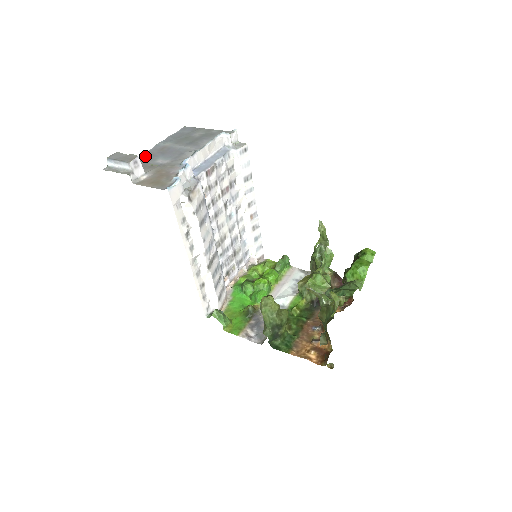
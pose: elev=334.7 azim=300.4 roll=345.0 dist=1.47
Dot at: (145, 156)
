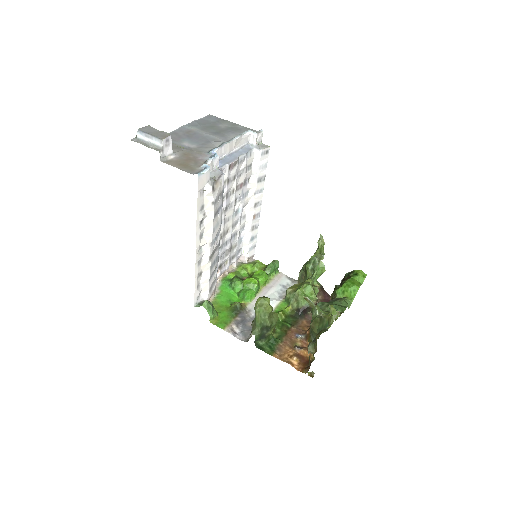
Dot at: (171, 135)
